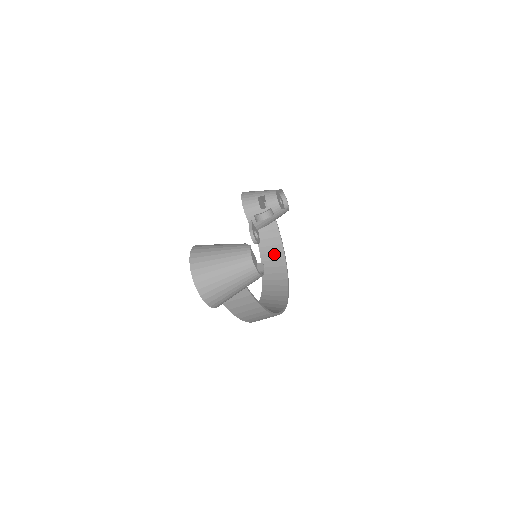
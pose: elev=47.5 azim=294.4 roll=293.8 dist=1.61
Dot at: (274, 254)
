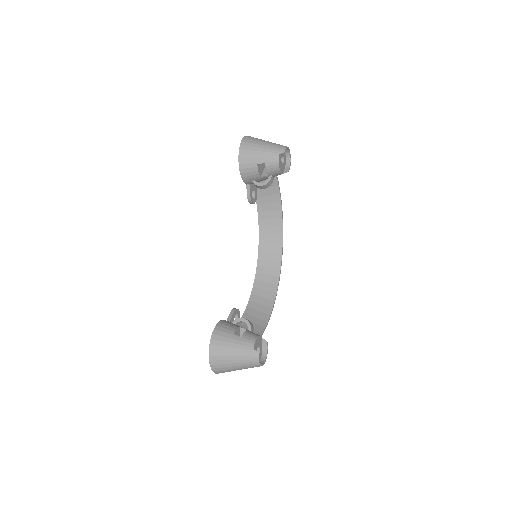
Dot at: (271, 204)
